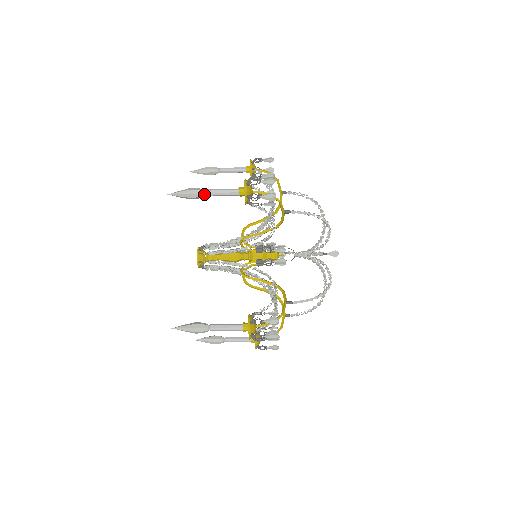
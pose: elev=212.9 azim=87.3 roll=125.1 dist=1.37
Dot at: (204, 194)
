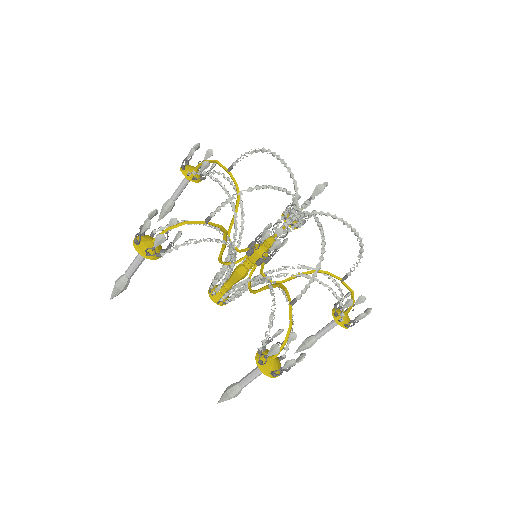
Dot at: (126, 279)
